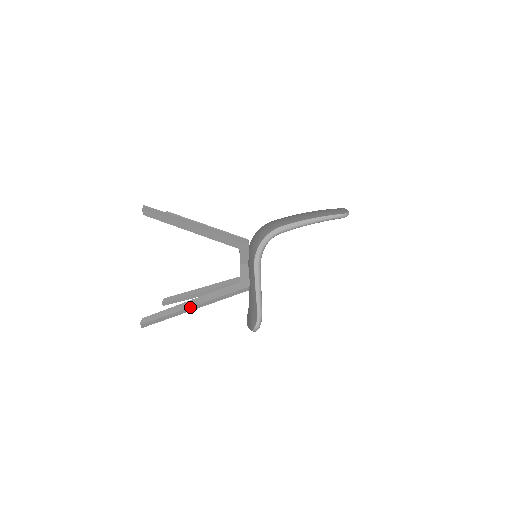
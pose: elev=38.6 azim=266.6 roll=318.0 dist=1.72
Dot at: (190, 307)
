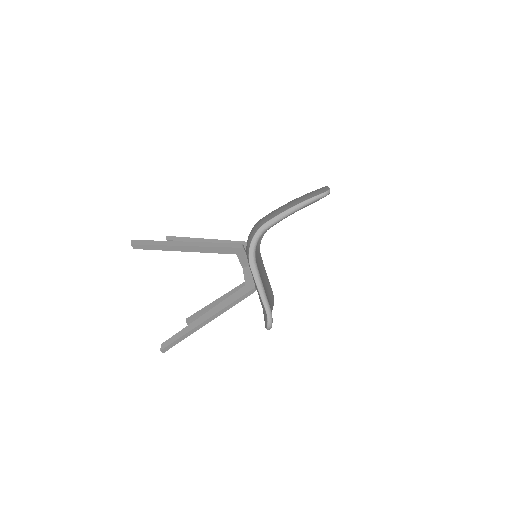
Dot at: (203, 322)
